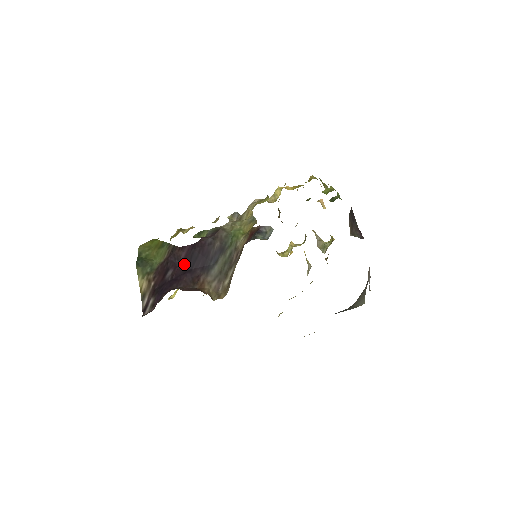
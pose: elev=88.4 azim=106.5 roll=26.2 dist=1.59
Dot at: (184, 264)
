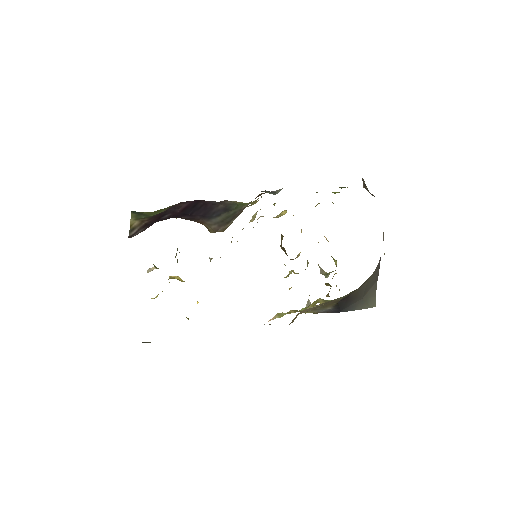
Dot at: (184, 211)
